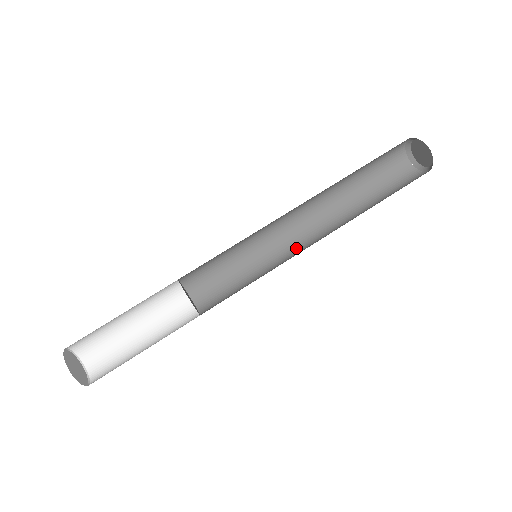
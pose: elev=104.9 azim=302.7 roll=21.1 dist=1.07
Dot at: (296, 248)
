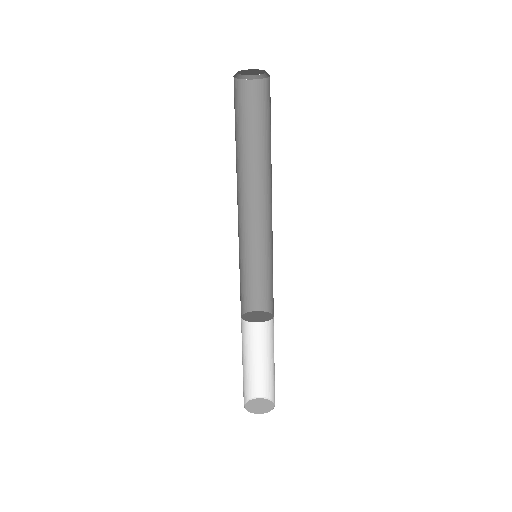
Dot at: (269, 220)
